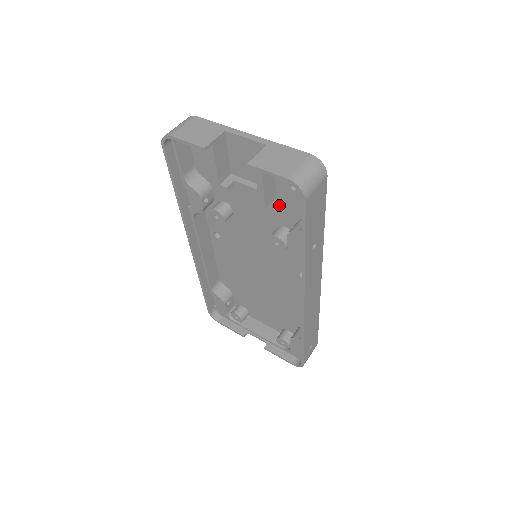
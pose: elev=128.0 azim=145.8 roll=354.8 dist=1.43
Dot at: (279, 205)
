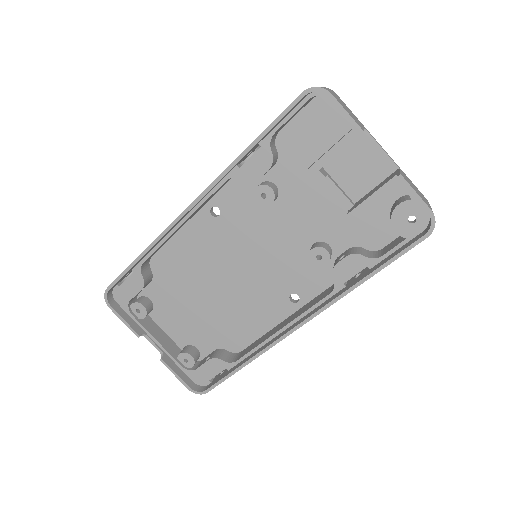
Dot at: (347, 223)
